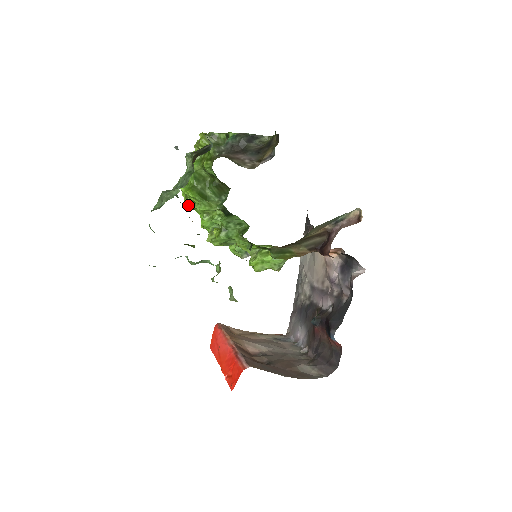
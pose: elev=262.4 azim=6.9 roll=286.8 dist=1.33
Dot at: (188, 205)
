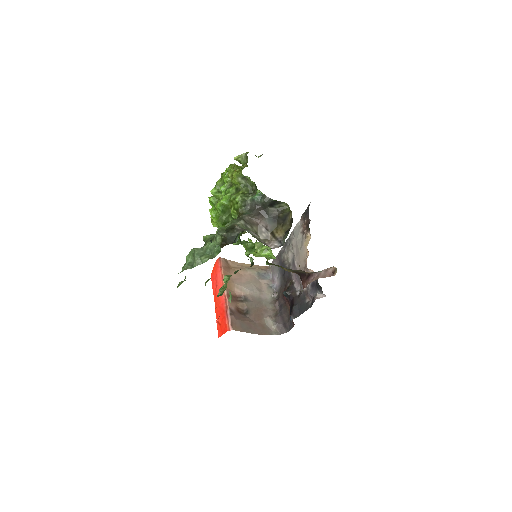
Dot at: (213, 225)
